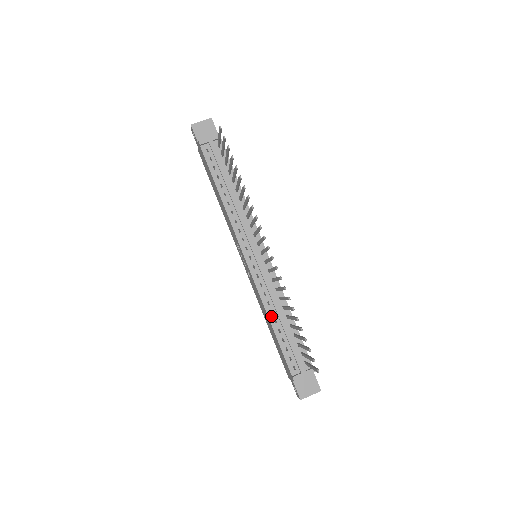
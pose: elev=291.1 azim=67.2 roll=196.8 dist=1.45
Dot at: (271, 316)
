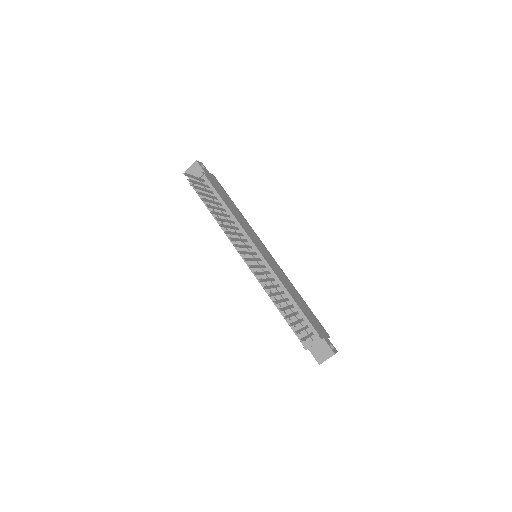
Dot at: occluded
